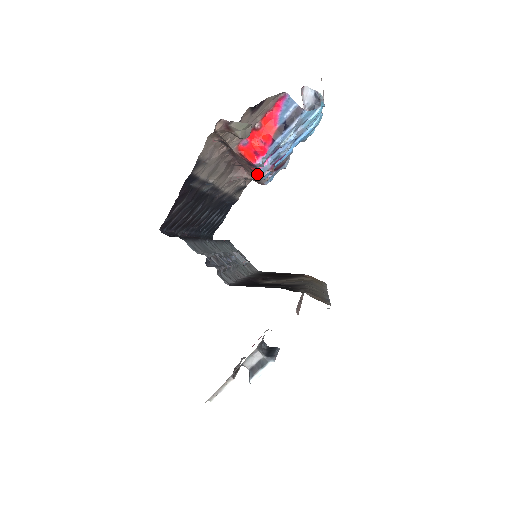
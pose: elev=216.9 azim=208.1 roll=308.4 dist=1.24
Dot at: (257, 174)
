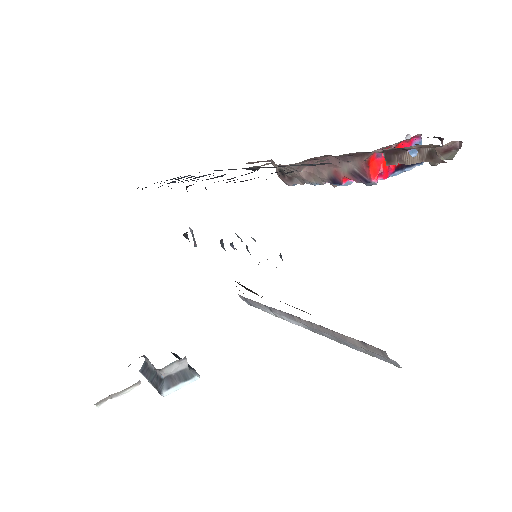
Dot at: (336, 183)
